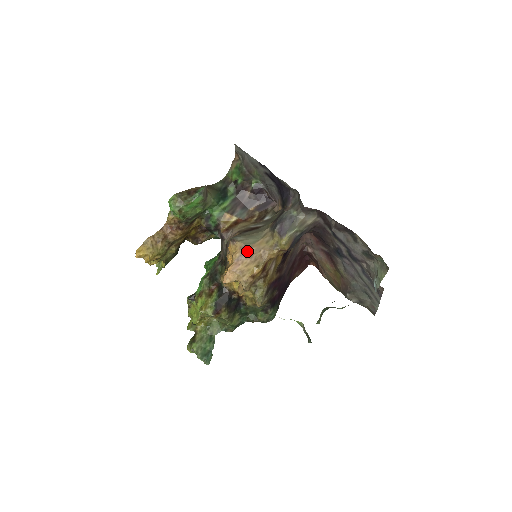
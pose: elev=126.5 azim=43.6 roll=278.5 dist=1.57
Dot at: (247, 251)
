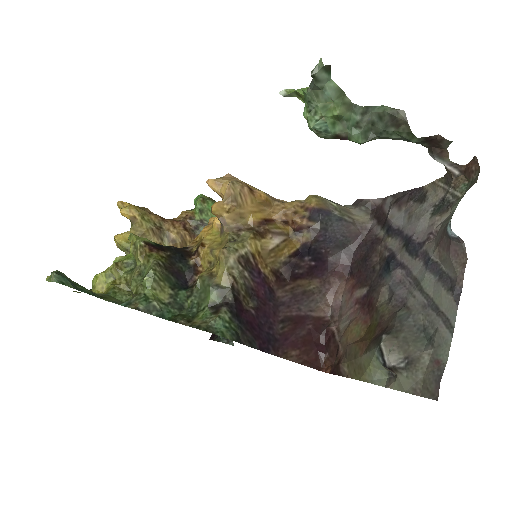
Dot at: occluded
